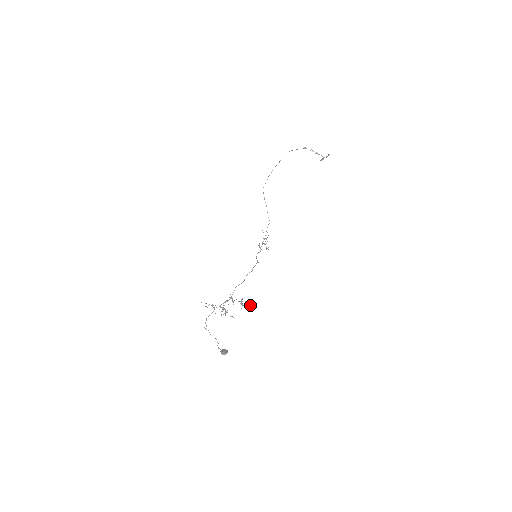
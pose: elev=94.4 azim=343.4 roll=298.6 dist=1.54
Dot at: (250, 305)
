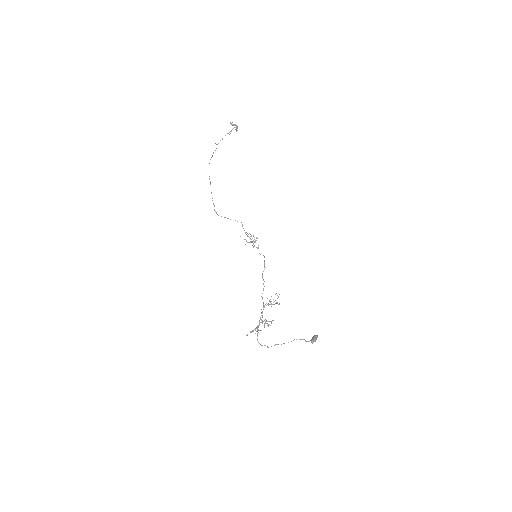
Dot at: occluded
